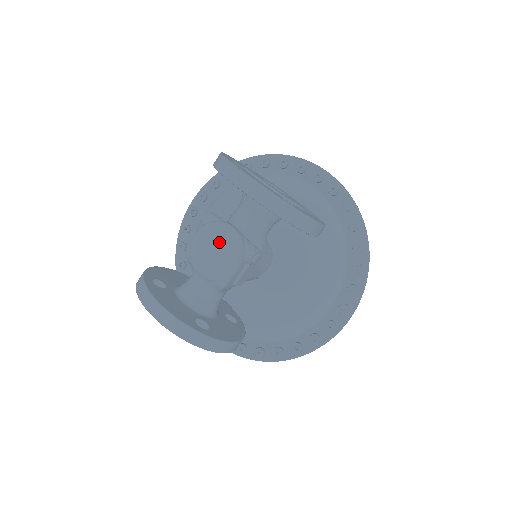
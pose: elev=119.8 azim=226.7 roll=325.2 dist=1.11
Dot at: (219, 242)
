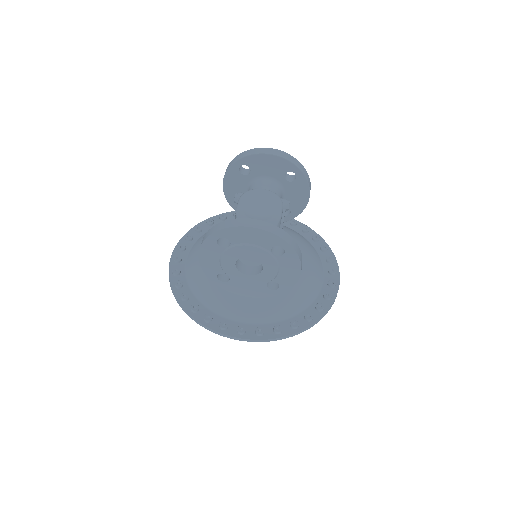
Dot at: (262, 196)
